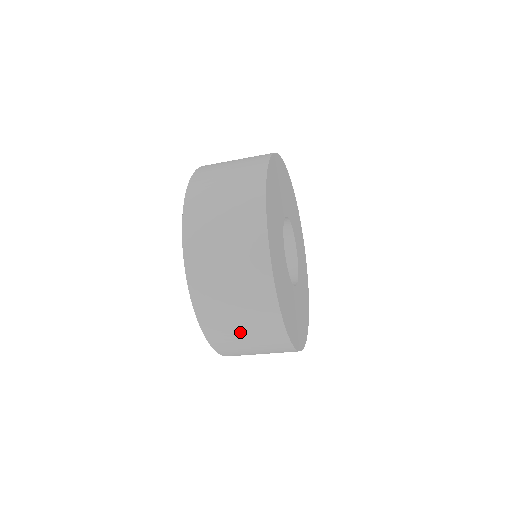
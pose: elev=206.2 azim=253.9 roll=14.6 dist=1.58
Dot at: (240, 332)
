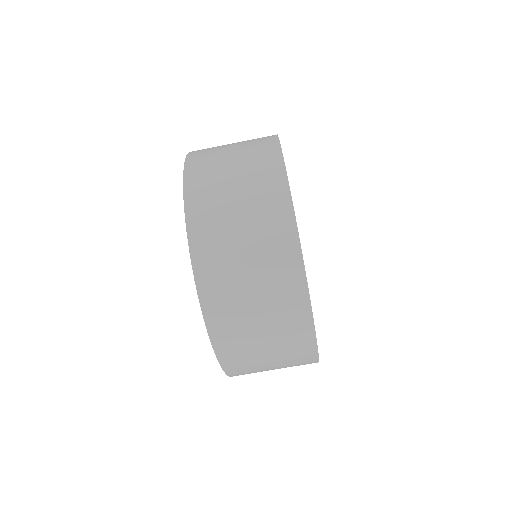
Dot at: (229, 180)
